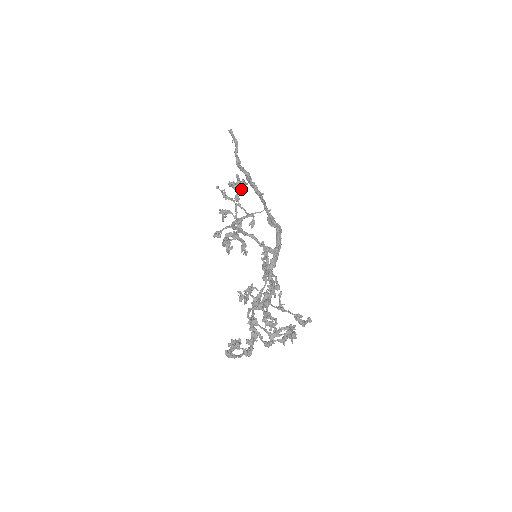
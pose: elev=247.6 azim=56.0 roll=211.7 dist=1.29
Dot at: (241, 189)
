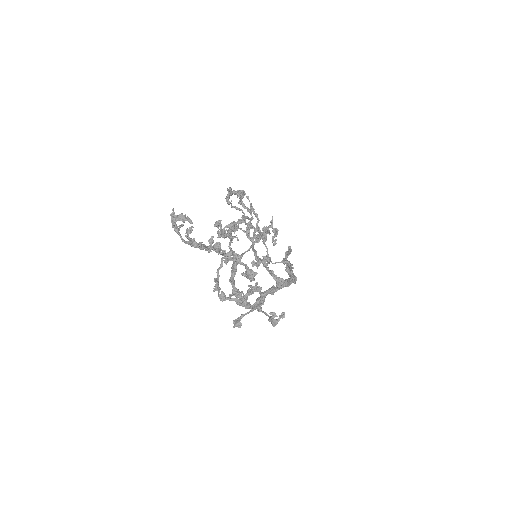
Dot at: (273, 241)
